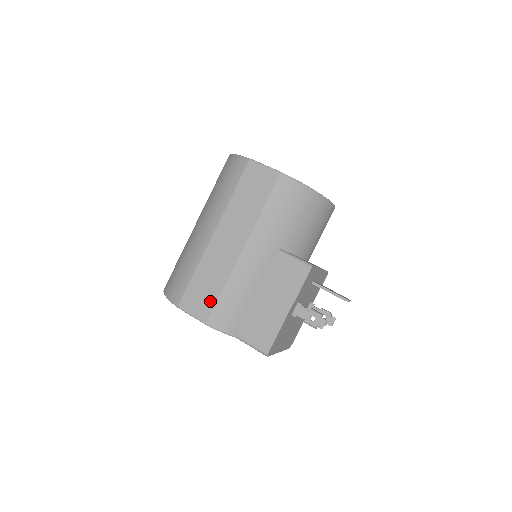
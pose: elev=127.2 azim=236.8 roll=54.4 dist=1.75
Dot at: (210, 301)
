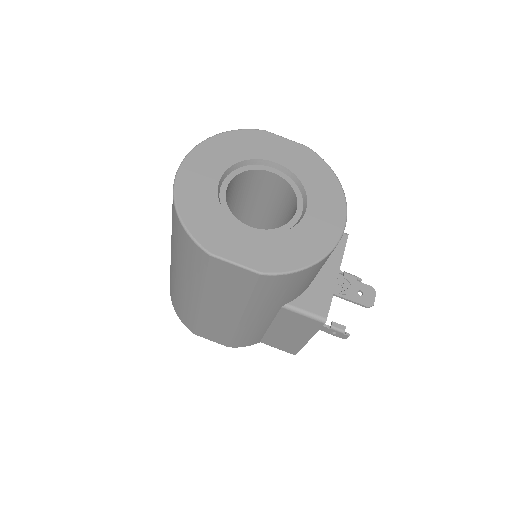
Dot at: (225, 338)
